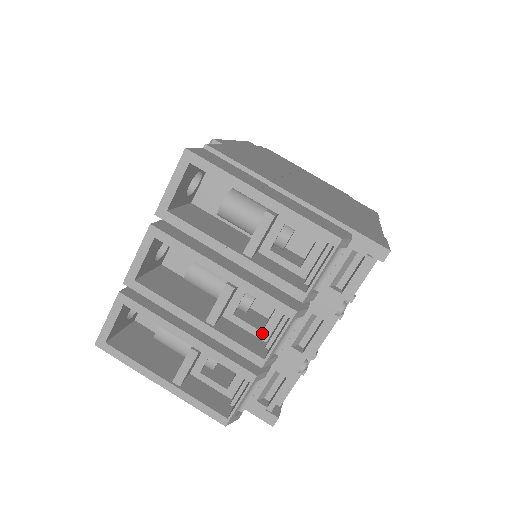
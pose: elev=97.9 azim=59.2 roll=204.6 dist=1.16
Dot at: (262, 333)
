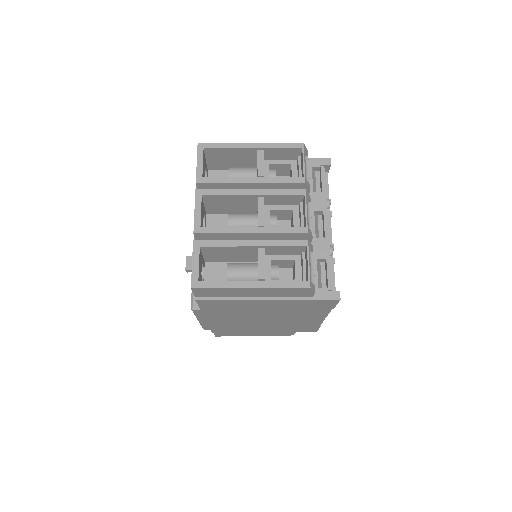
Dot at: occluded
